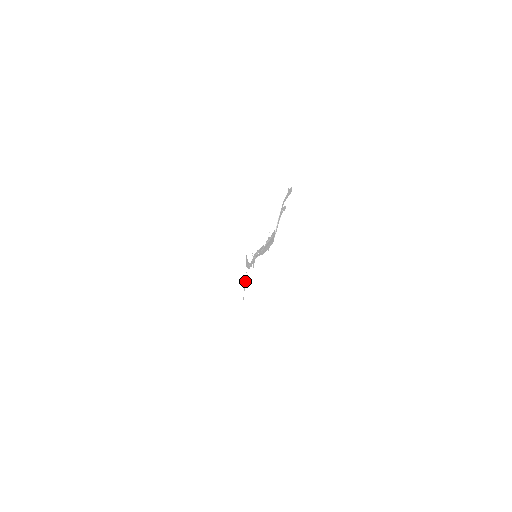
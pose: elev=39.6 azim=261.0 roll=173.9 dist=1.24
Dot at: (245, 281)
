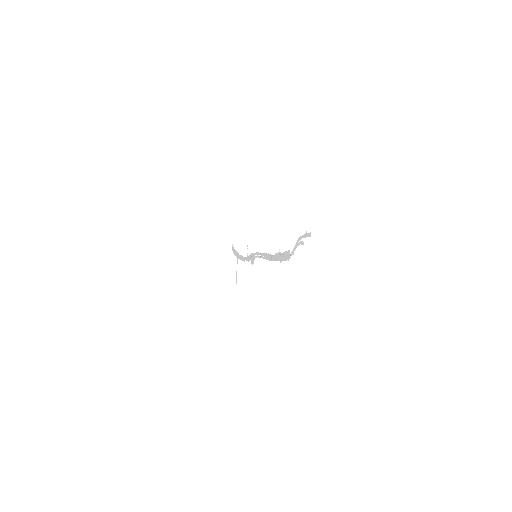
Dot at: occluded
